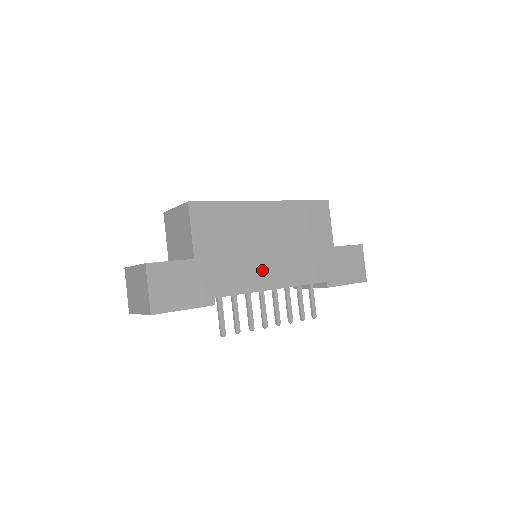
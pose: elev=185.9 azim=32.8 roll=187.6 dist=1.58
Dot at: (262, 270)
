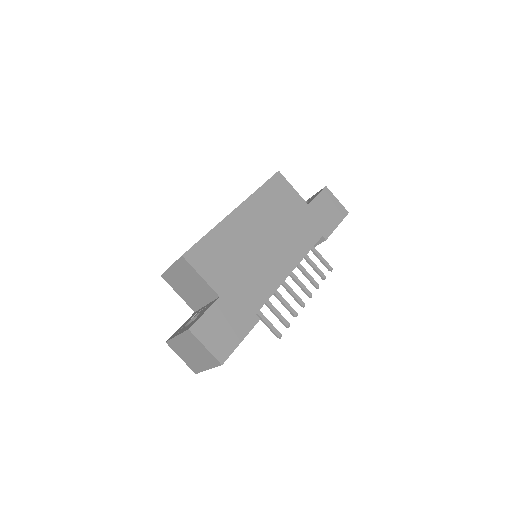
Dot at: (272, 265)
